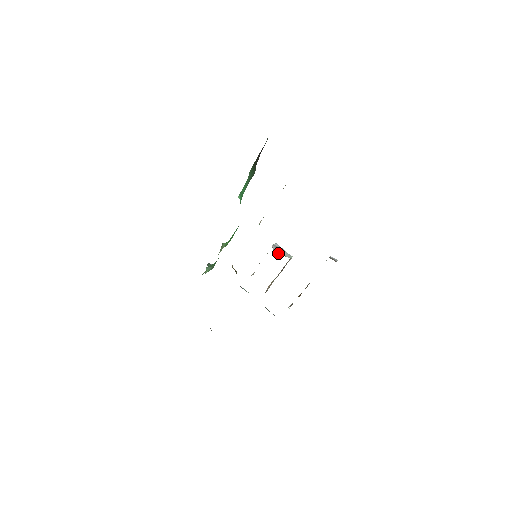
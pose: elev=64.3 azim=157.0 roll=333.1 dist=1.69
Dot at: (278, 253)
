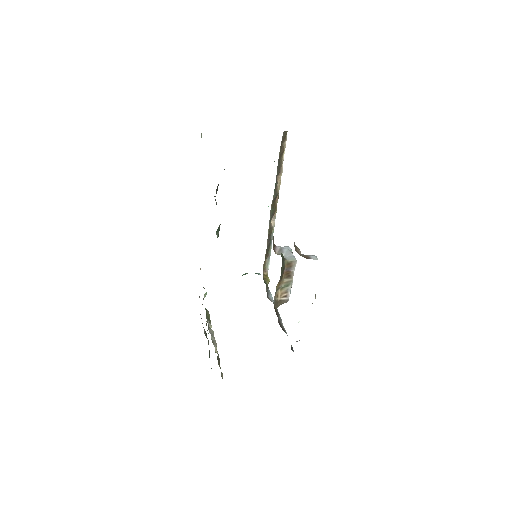
Dot at: (278, 254)
